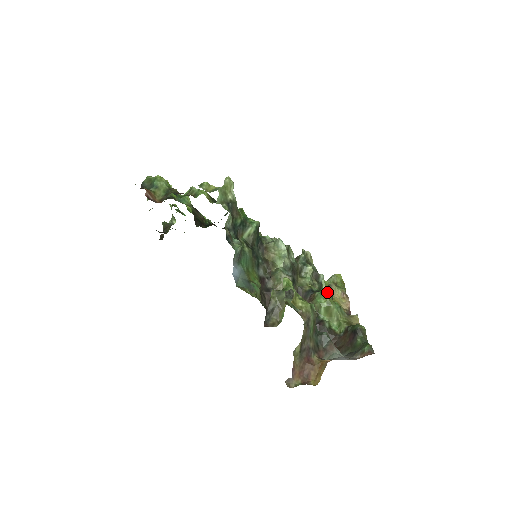
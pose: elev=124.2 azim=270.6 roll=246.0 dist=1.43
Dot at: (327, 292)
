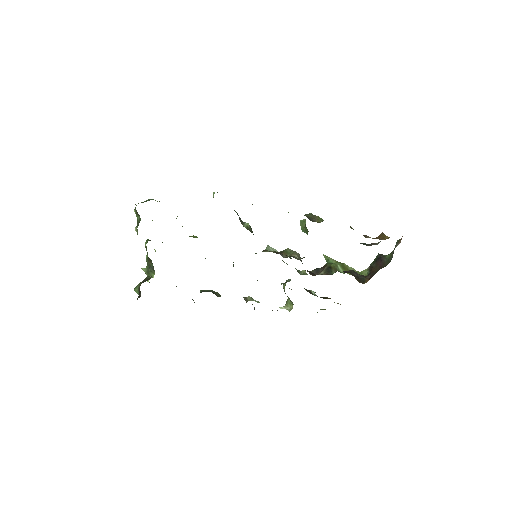
Dot at: (333, 260)
